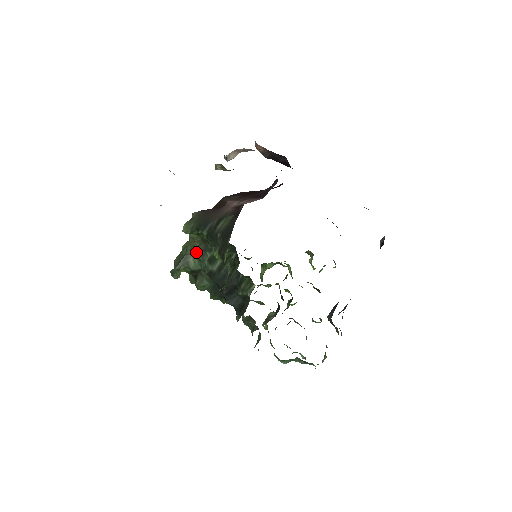
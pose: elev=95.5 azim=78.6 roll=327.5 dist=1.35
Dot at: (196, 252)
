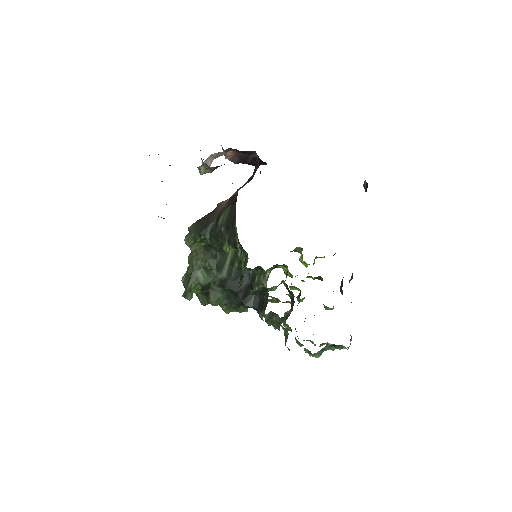
Dot at: (202, 264)
